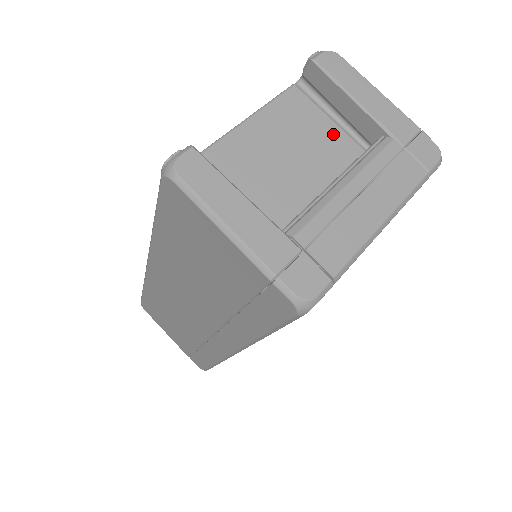
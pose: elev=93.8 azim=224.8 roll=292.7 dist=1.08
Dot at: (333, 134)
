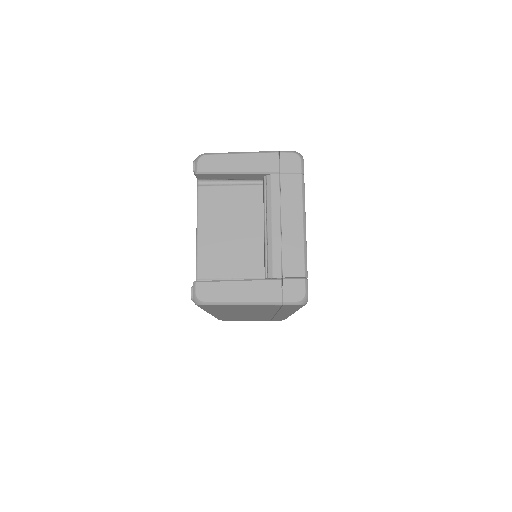
Dot at: (240, 193)
